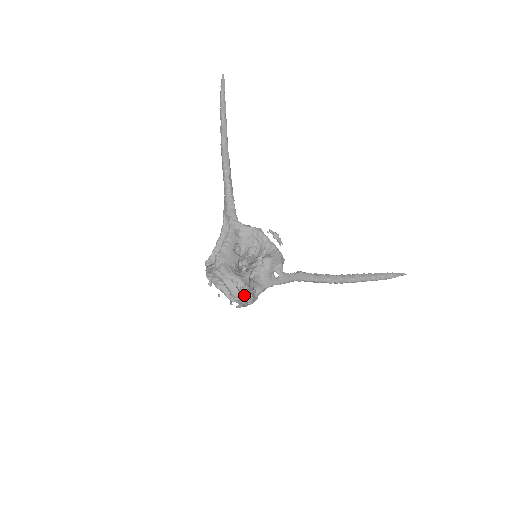
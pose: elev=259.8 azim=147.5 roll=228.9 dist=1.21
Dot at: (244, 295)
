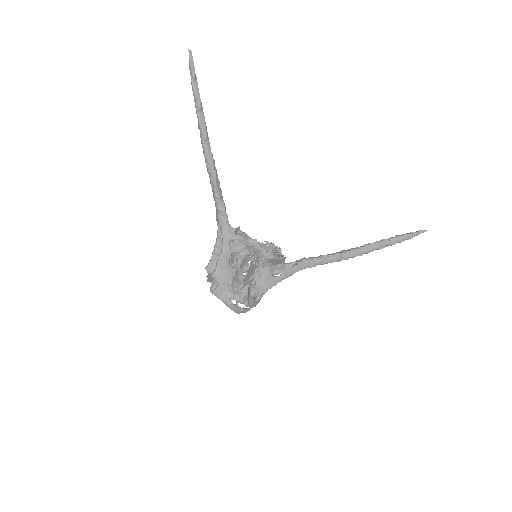
Dot at: occluded
